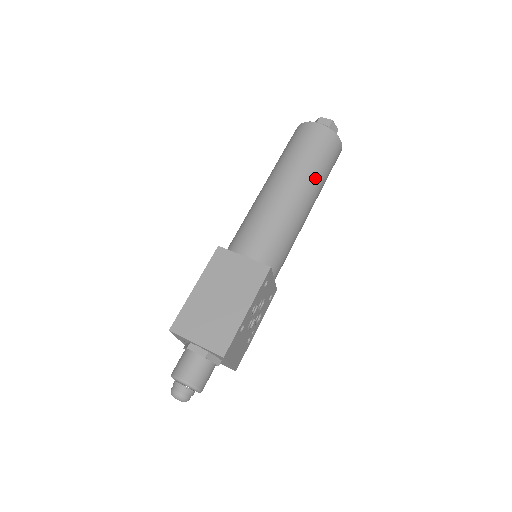
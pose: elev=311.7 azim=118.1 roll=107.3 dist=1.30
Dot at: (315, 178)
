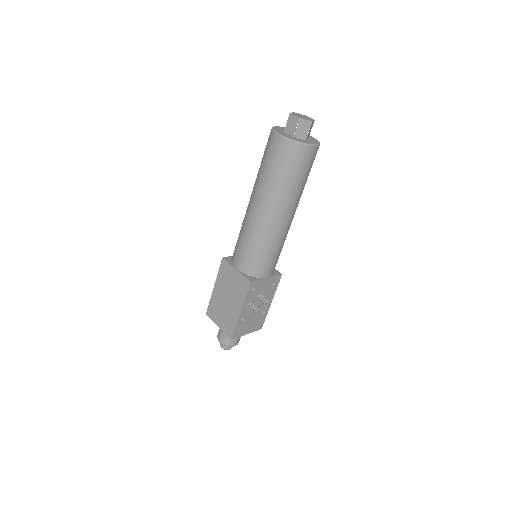
Dot at: (283, 194)
